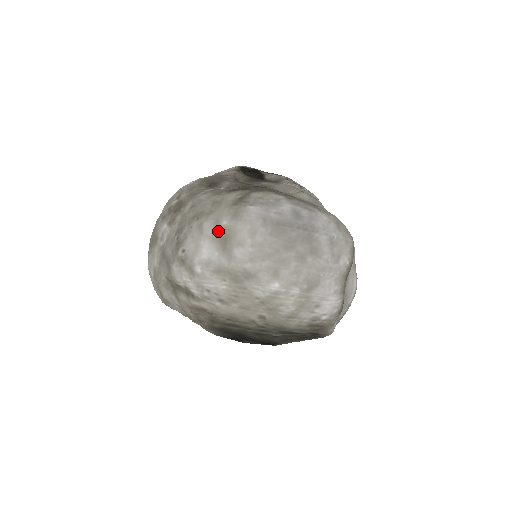
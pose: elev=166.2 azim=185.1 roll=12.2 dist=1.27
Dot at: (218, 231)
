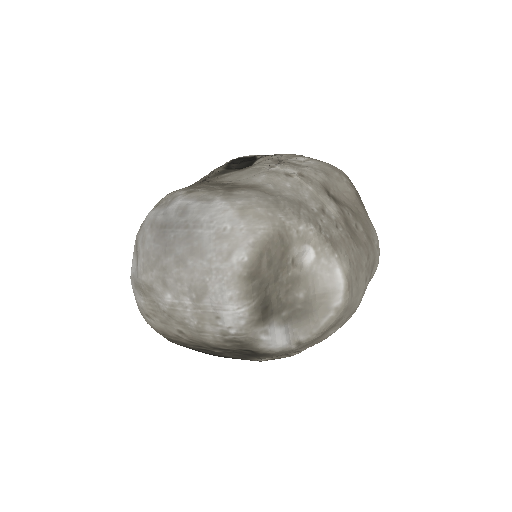
Dot at: occluded
